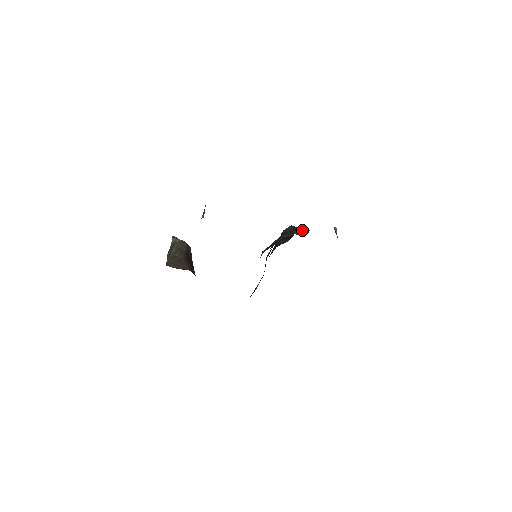
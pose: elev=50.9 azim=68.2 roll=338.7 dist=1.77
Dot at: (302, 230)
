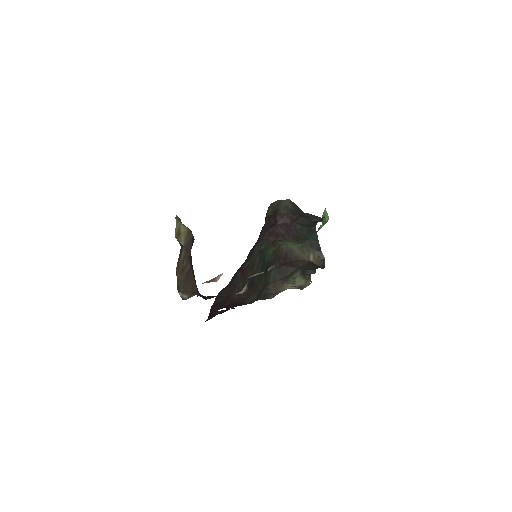
Dot at: (316, 252)
